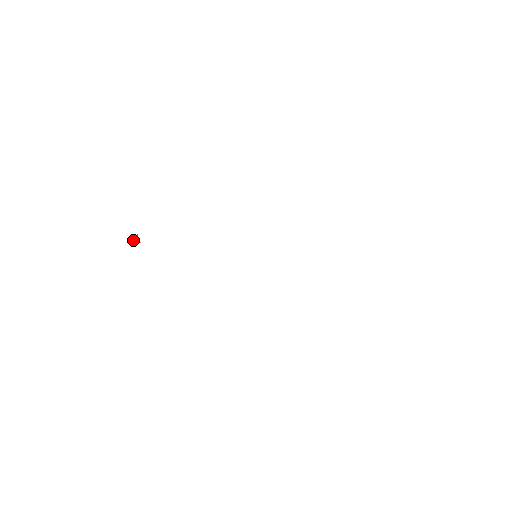
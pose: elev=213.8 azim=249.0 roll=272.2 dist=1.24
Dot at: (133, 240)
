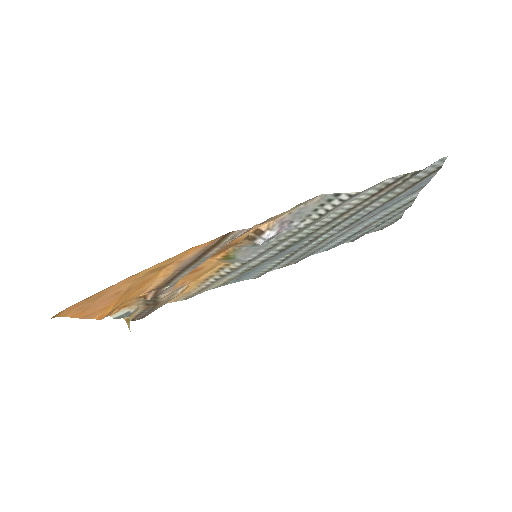
Dot at: (124, 318)
